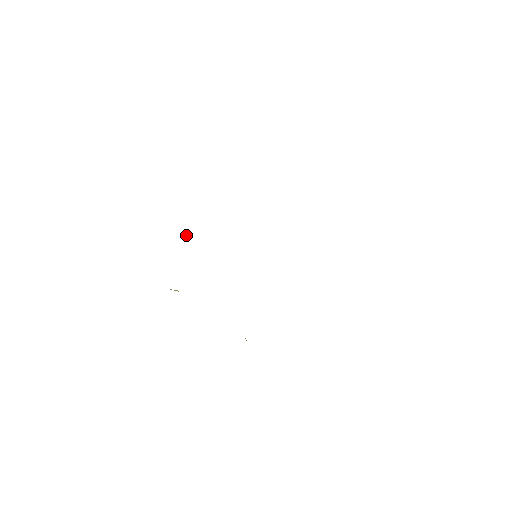
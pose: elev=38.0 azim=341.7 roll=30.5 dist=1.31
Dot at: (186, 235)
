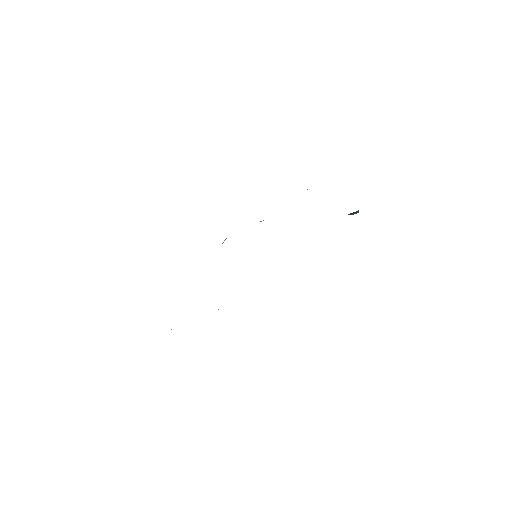
Dot at: occluded
